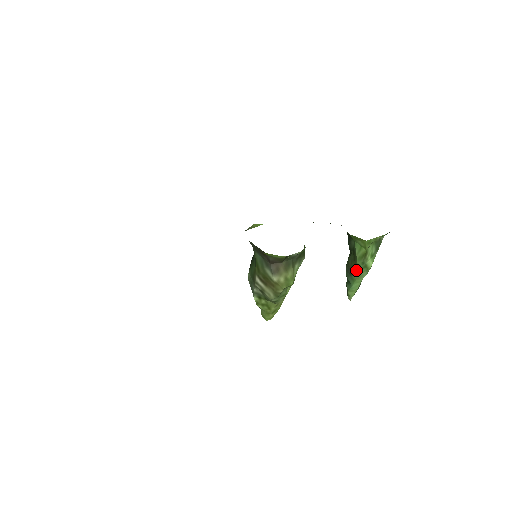
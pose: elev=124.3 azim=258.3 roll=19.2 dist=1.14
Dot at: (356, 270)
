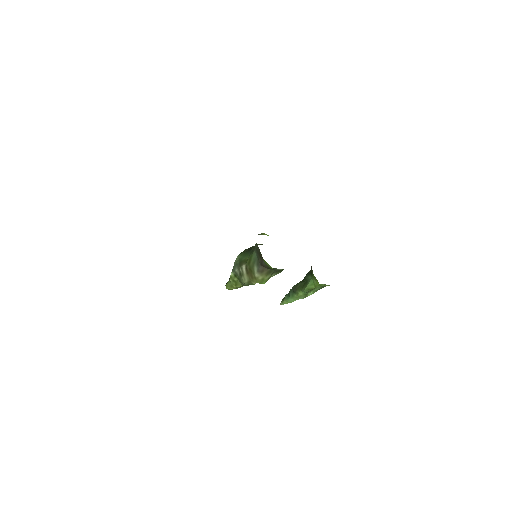
Dot at: (299, 293)
